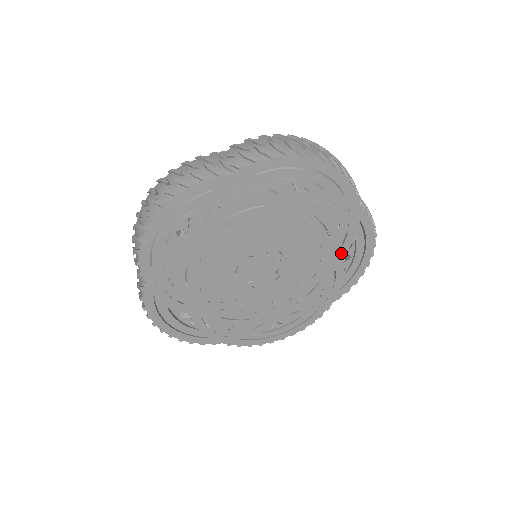
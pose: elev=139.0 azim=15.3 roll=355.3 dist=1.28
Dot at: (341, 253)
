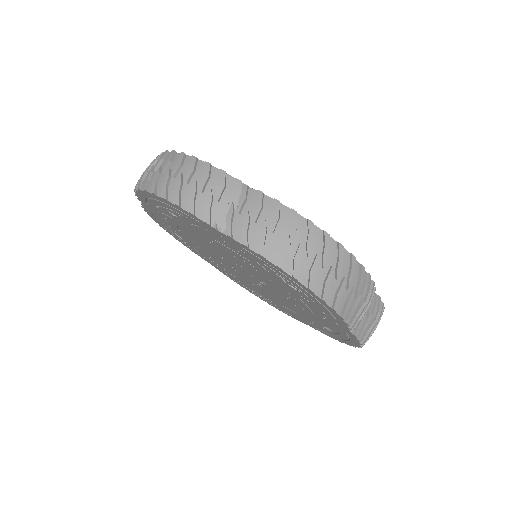
Dot at: (323, 324)
